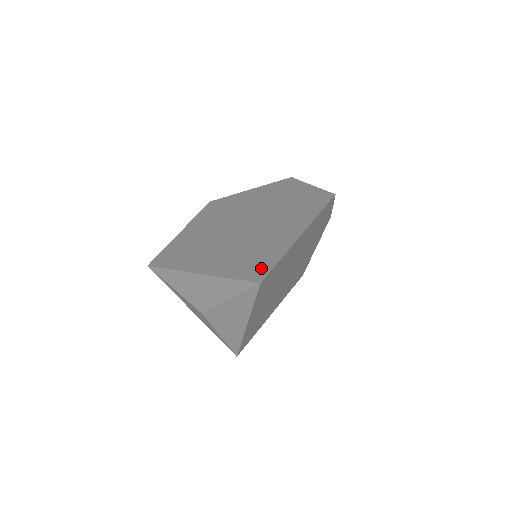
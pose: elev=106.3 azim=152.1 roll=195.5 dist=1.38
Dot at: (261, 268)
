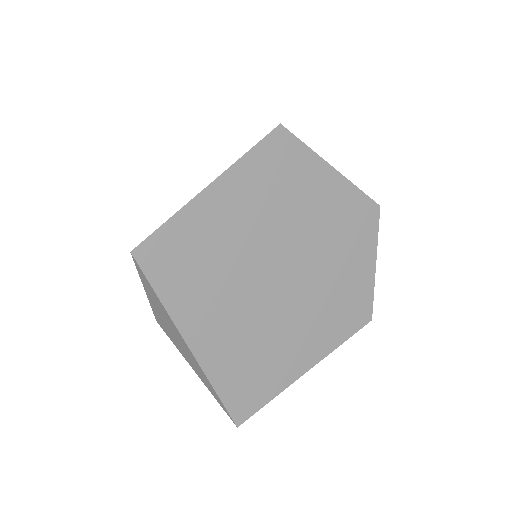
Dot at: (249, 402)
